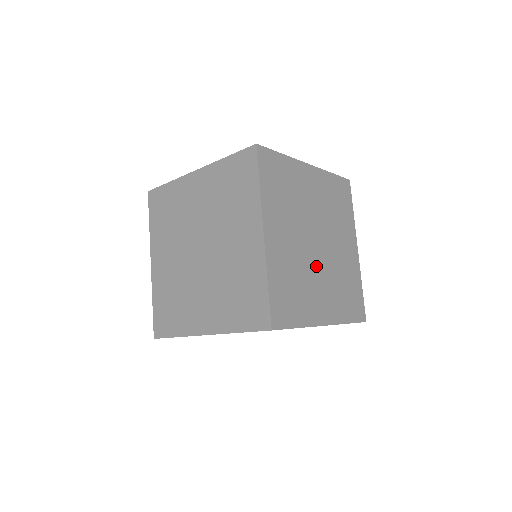
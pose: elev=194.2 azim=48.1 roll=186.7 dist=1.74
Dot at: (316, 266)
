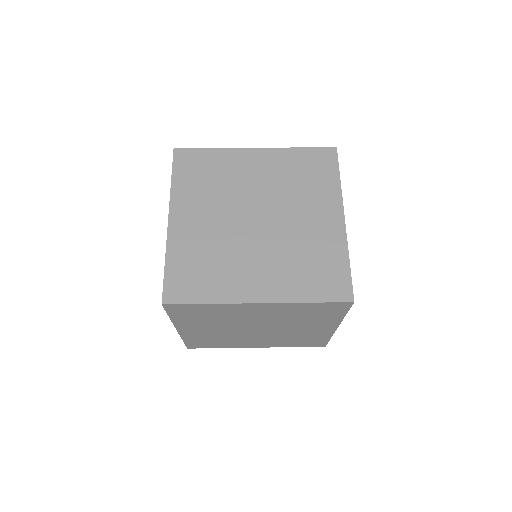
Dot at: occluded
